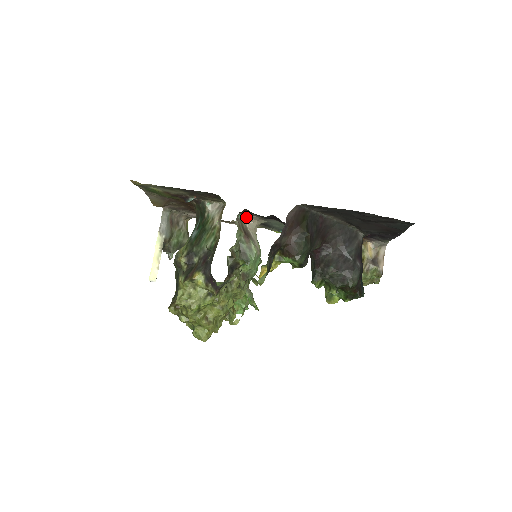
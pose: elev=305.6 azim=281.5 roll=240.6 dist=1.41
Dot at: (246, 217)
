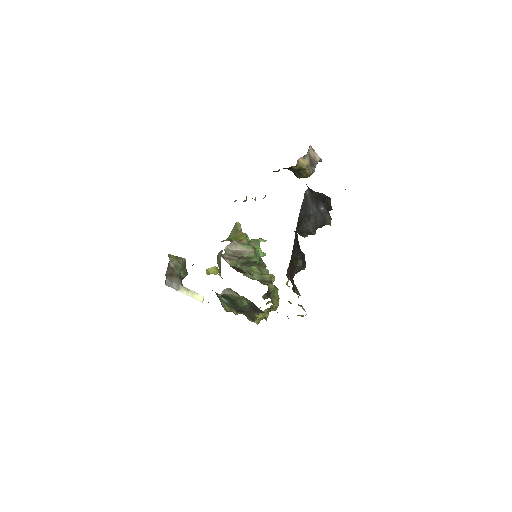
Dot at: occluded
